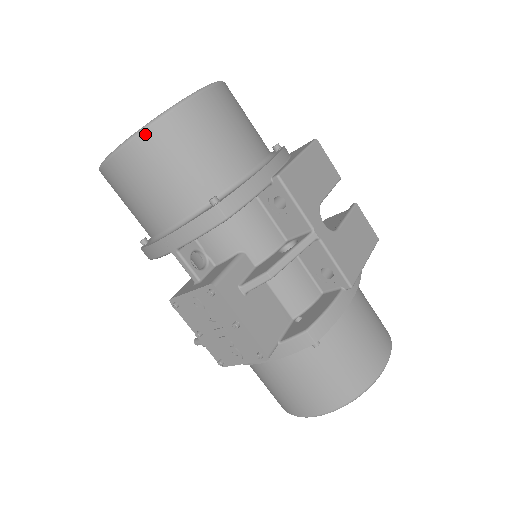
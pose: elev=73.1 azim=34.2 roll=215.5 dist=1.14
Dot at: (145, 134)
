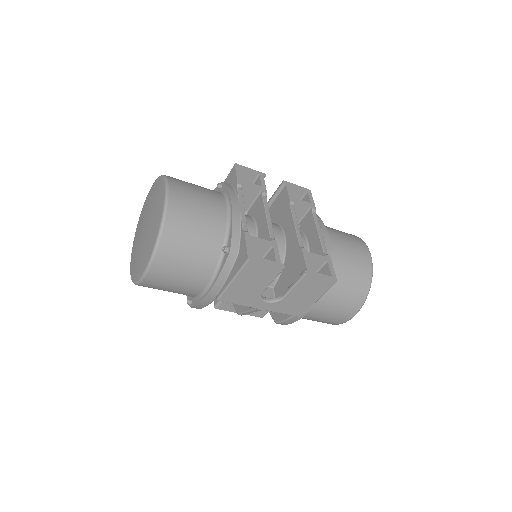
Dot at: occluded
